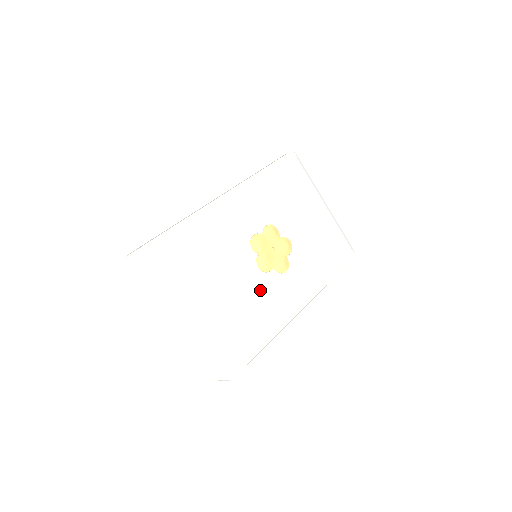
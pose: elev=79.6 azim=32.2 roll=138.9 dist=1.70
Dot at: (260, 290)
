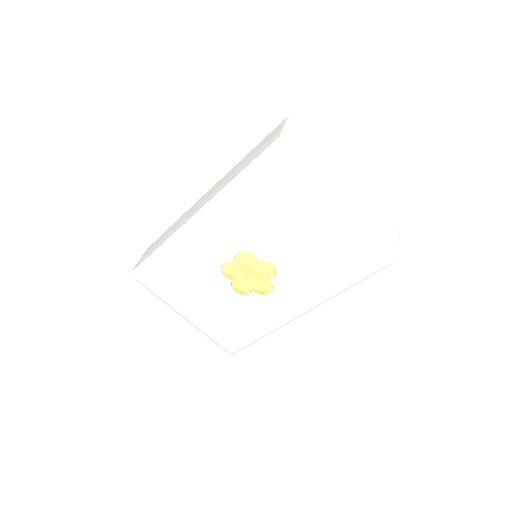
Dot at: (240, 308)
